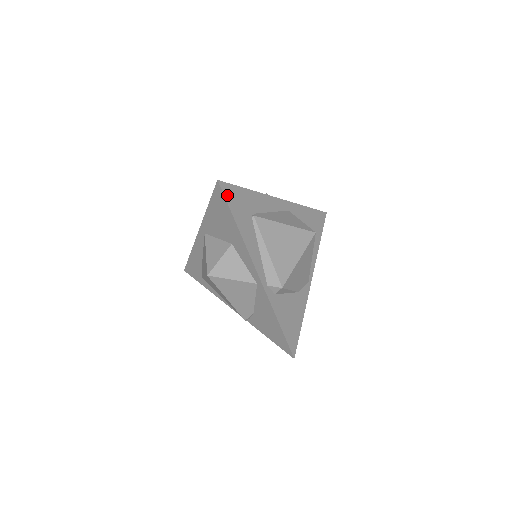
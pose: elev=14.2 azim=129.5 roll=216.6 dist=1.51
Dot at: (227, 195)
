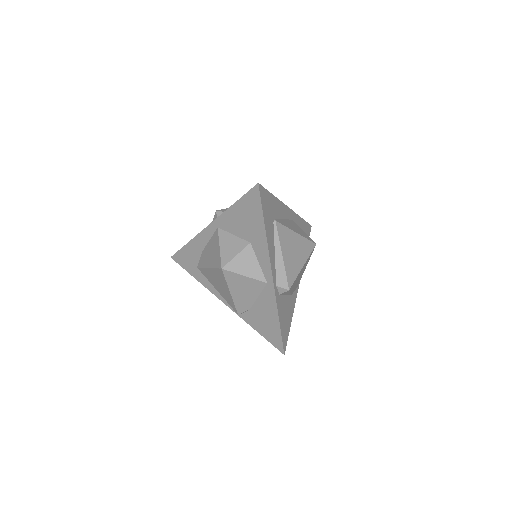
Dot at: (262, 198)
